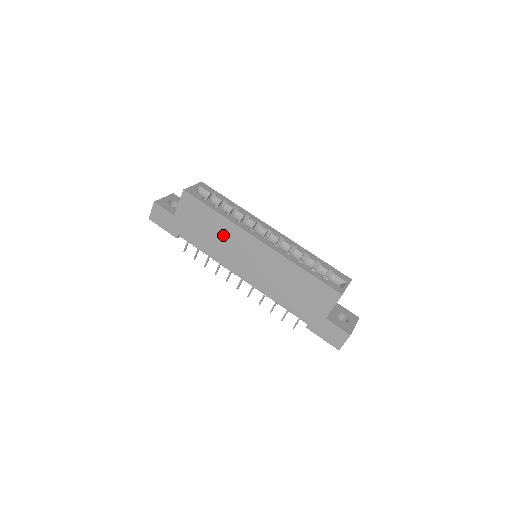
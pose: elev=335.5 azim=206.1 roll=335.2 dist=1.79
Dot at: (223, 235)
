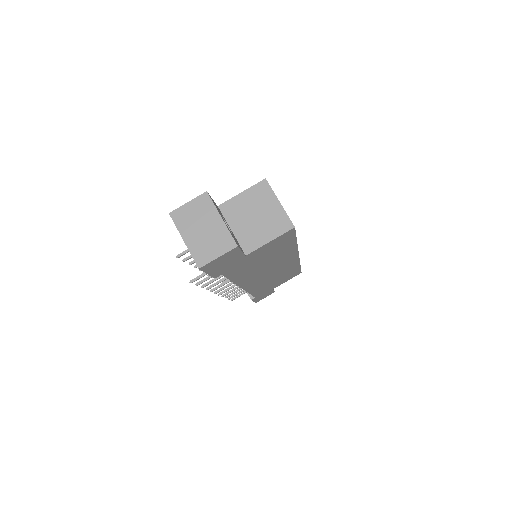
Dot at: (275, 261)
